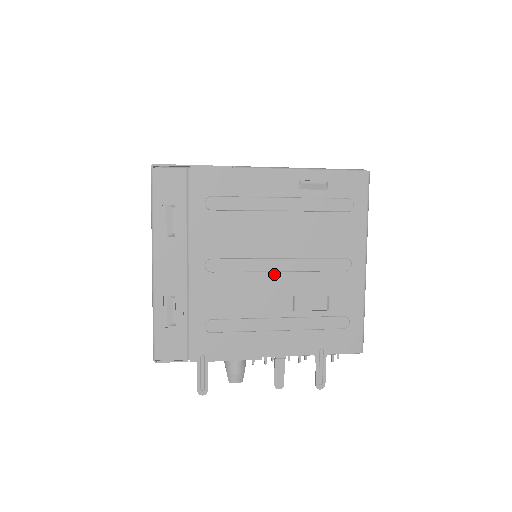
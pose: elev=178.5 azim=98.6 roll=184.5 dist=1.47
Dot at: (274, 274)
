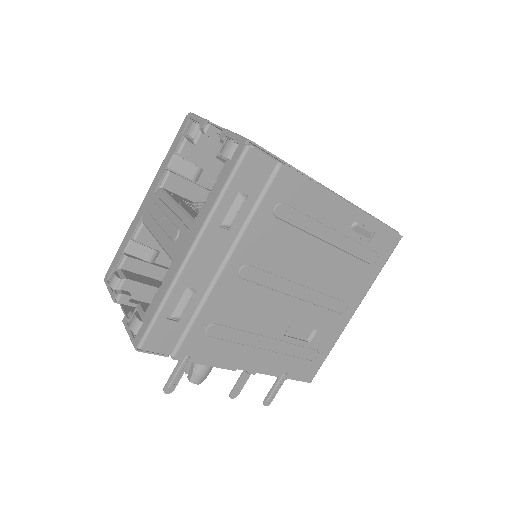
Dot at: (290, 298)
